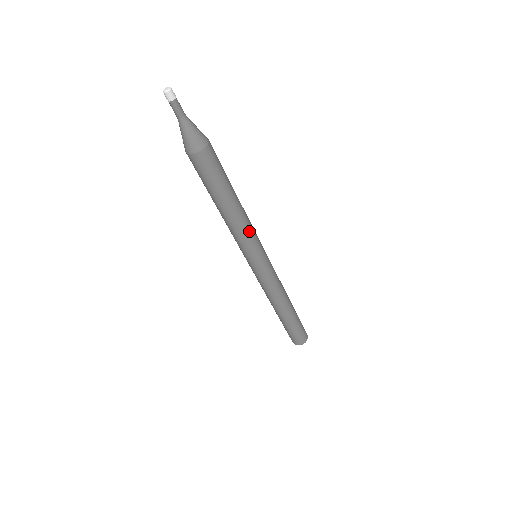
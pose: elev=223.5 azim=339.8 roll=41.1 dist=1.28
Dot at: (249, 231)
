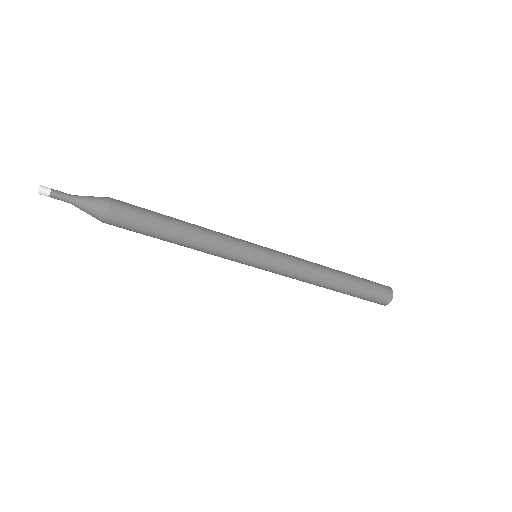
Dot at: (218, 249)
